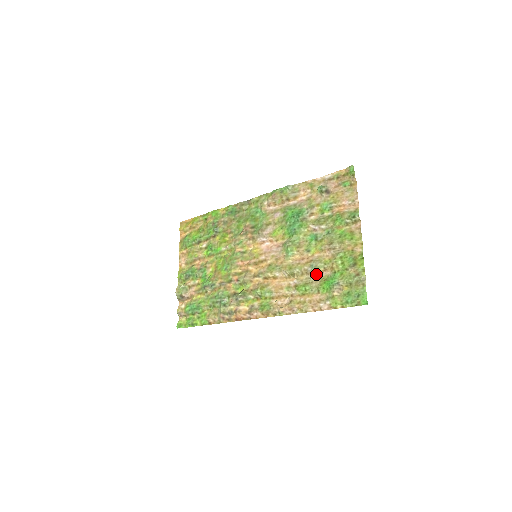
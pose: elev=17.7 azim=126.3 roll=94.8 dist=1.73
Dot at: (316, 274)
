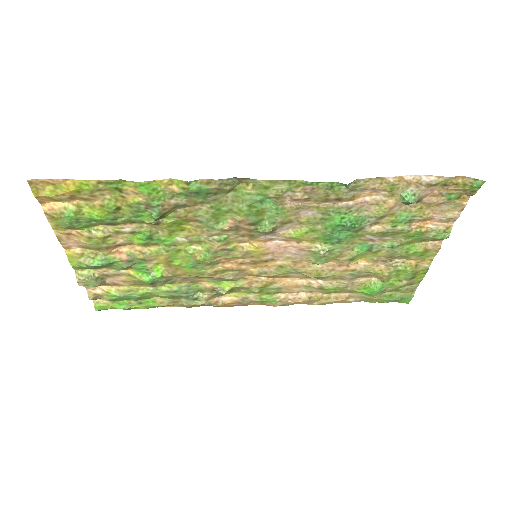
Dot at: (355, 279)
